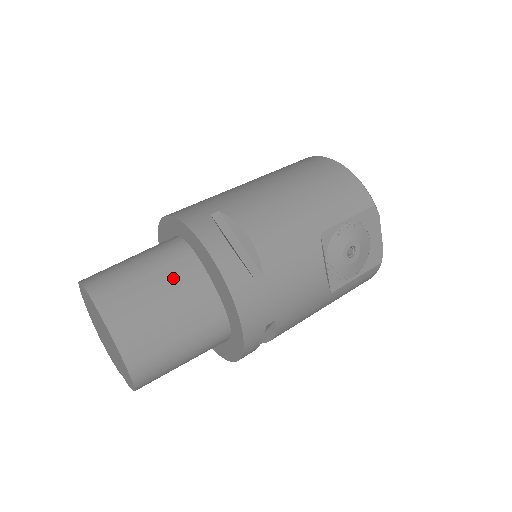
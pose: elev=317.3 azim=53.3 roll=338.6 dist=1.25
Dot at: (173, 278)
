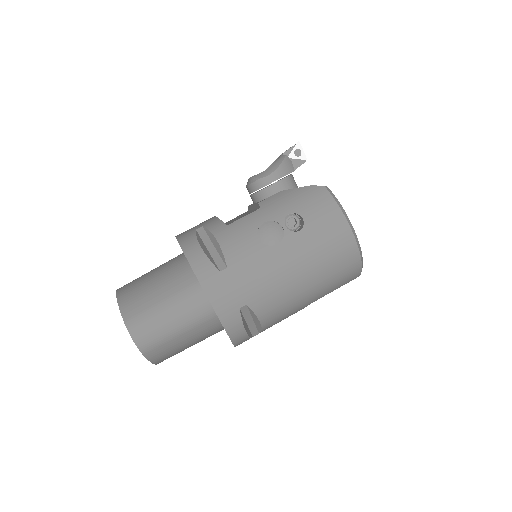
Dot at: (199, 333)
